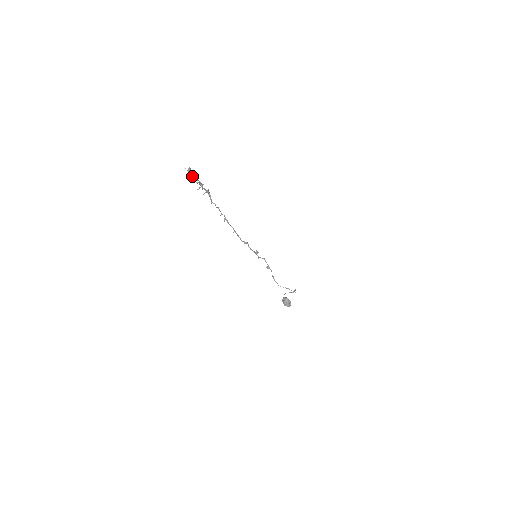
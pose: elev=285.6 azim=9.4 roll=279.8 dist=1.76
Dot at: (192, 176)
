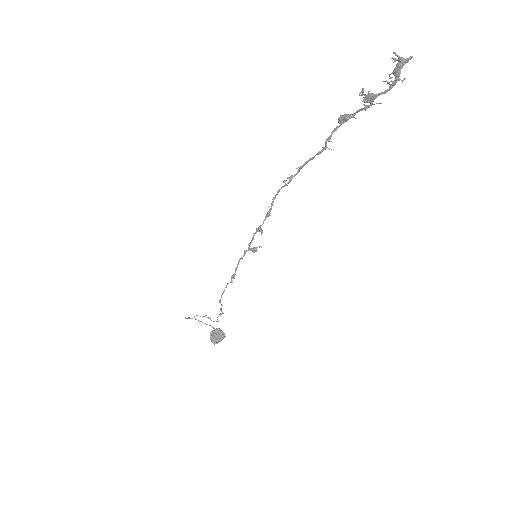
Dot at: (399, 75)
